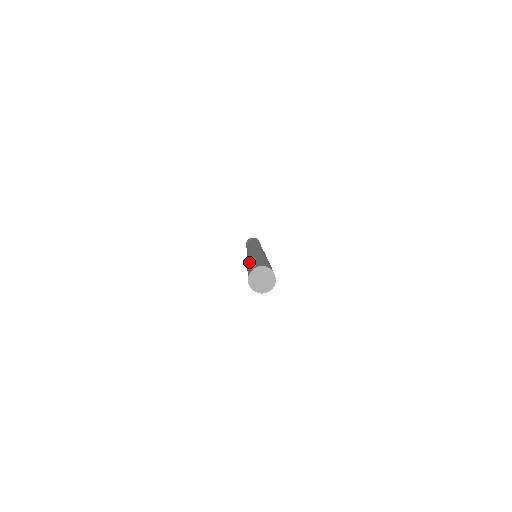
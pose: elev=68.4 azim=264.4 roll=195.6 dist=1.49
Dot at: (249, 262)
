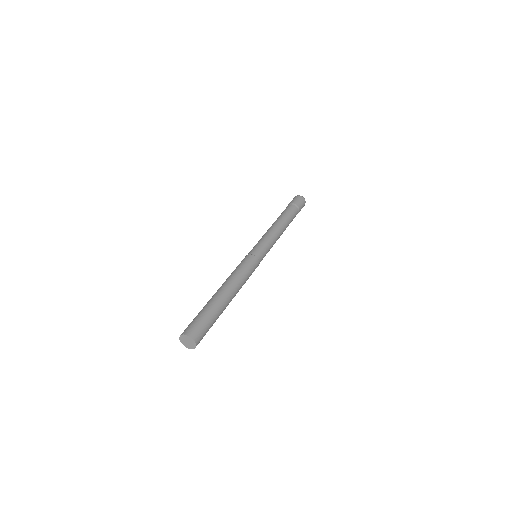
Dot at: (211, 300)
